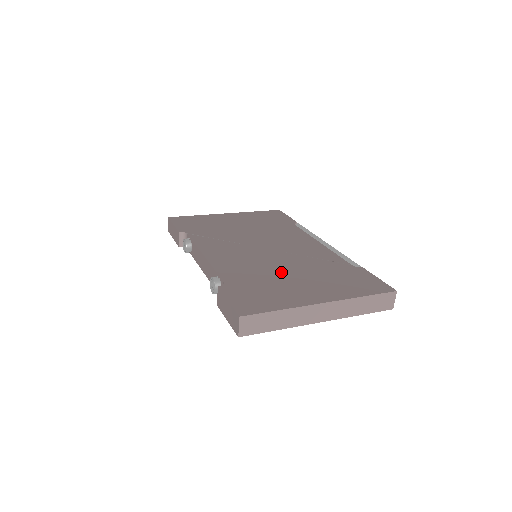
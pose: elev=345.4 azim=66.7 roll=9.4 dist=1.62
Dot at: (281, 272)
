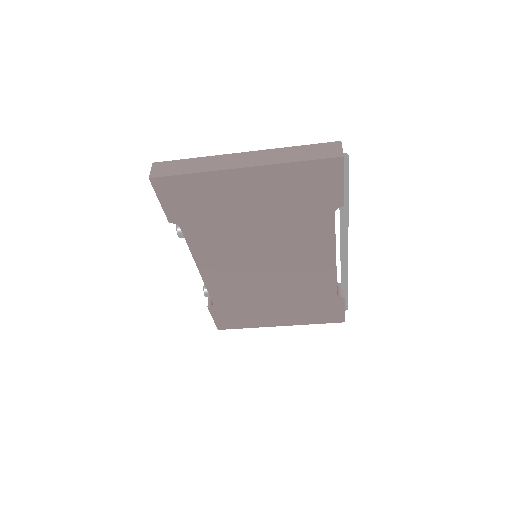
Dot at: occluded
